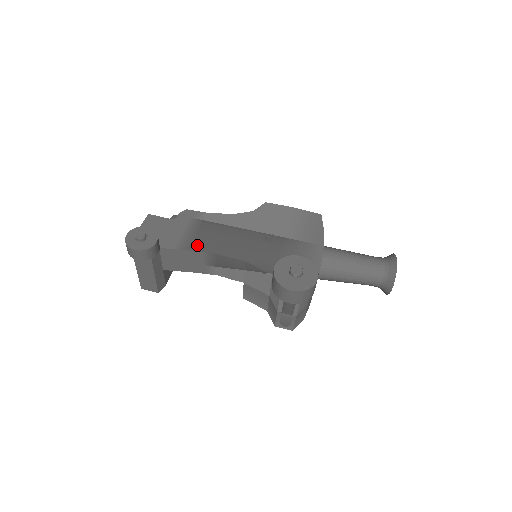
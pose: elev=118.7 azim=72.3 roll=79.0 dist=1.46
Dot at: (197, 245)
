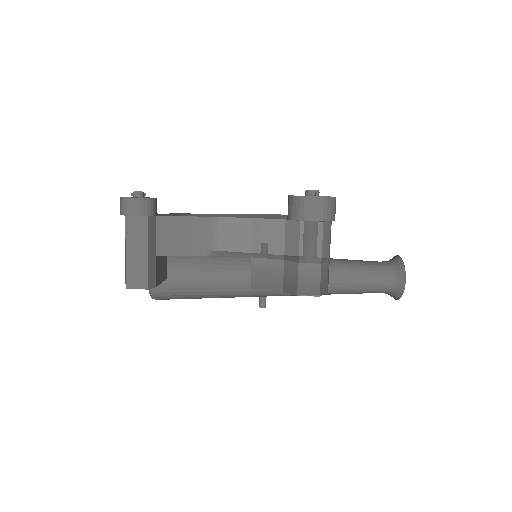
Dot at: occluded
